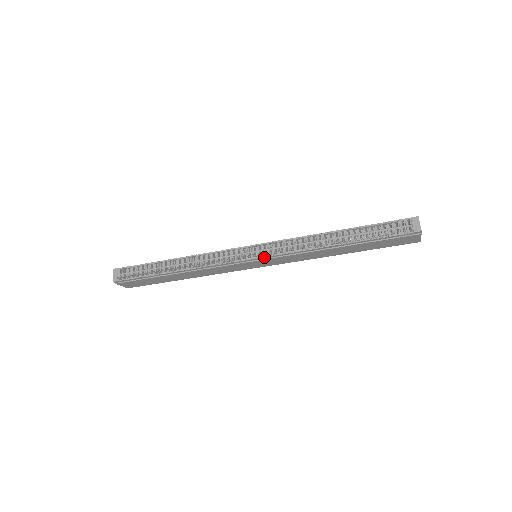
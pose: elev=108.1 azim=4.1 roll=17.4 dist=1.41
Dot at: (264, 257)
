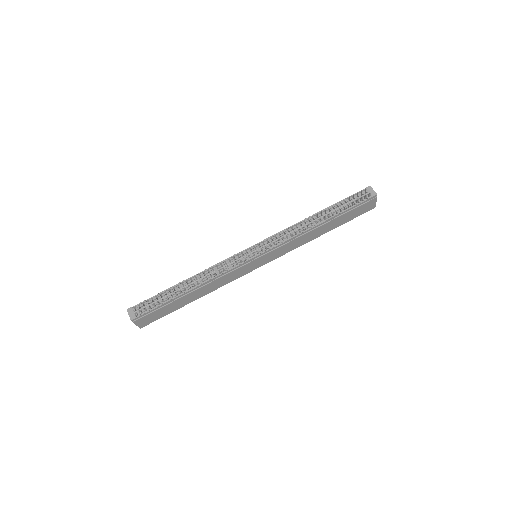
Dot at: (266, 251)
